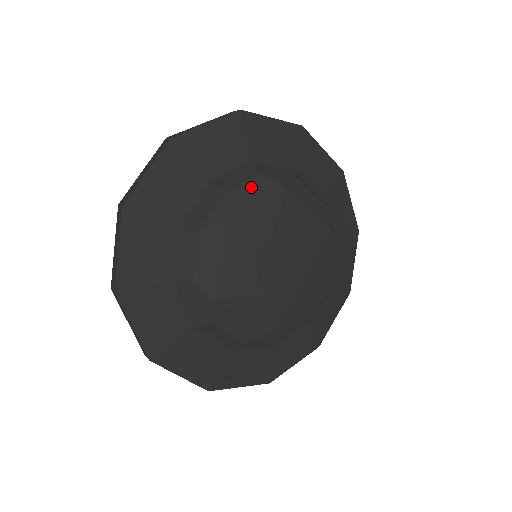
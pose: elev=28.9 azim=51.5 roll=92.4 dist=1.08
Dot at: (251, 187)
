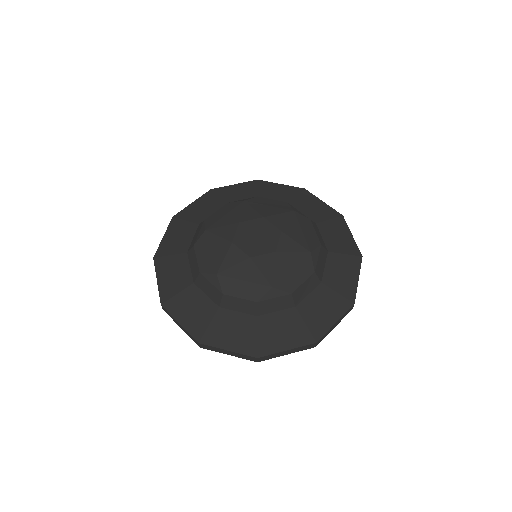
Dot at: (220, 211)
